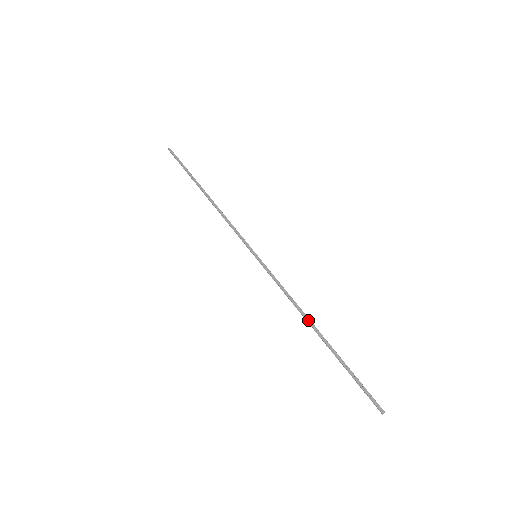
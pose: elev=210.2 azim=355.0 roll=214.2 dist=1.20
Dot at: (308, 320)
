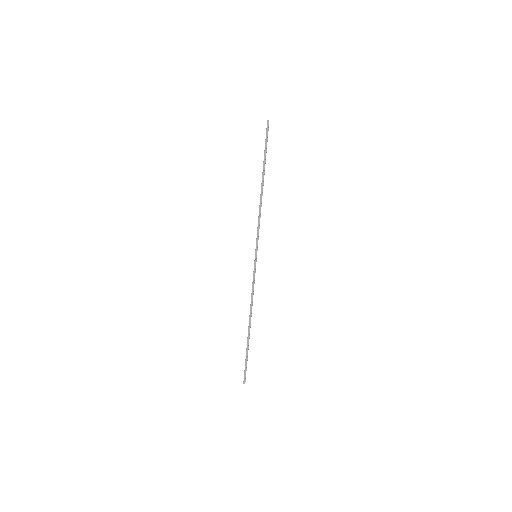
Dot at: (250, 316)
